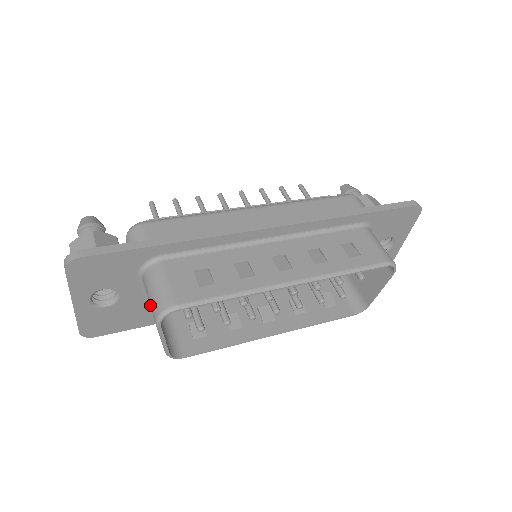
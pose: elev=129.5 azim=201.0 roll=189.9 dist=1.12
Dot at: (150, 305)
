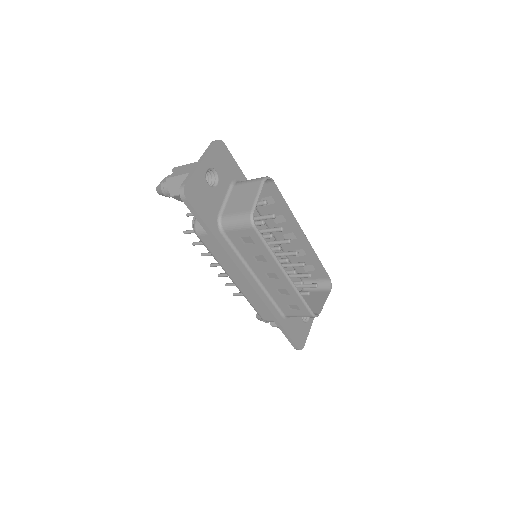
Dot at: (251, 182)
